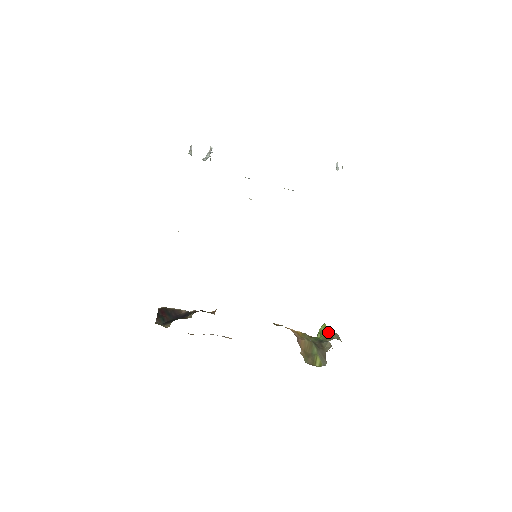
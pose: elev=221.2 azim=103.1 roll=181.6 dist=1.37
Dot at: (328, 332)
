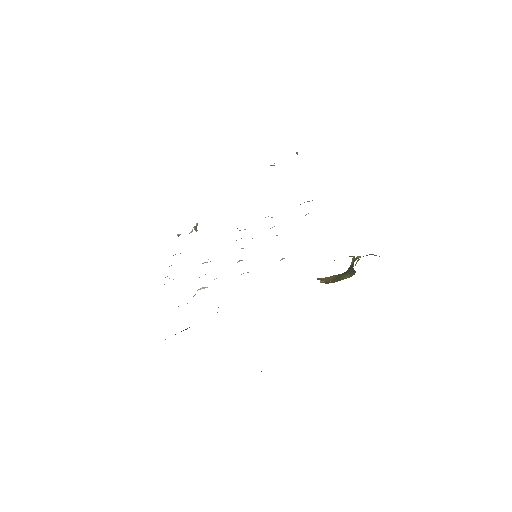
Dot at: (357, 258)
